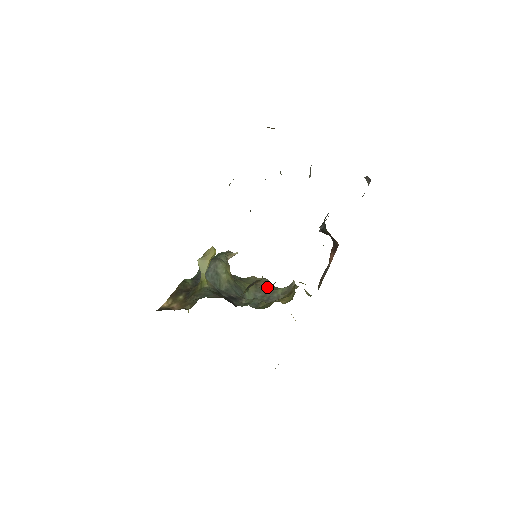
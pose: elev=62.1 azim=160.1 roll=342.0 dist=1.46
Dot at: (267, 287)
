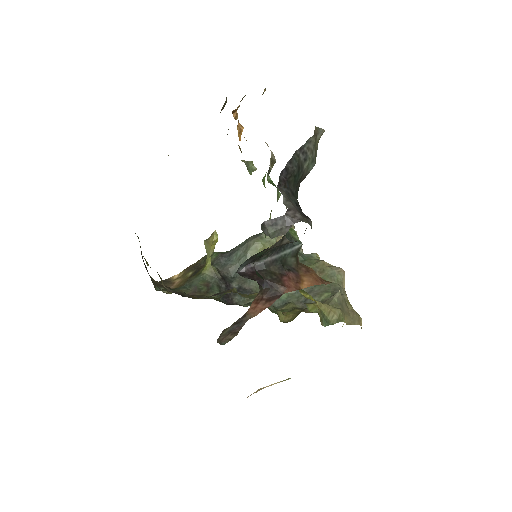
Dot at: occluded
